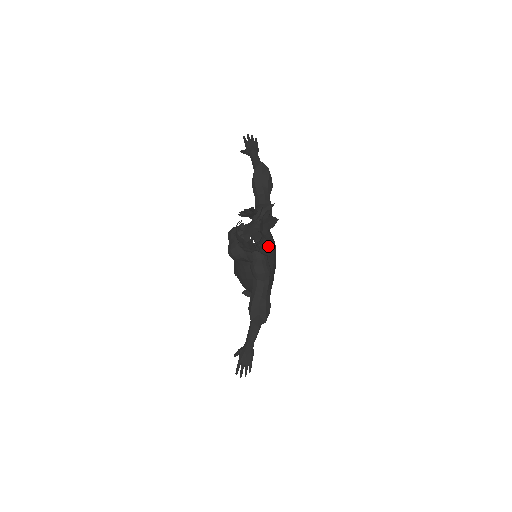
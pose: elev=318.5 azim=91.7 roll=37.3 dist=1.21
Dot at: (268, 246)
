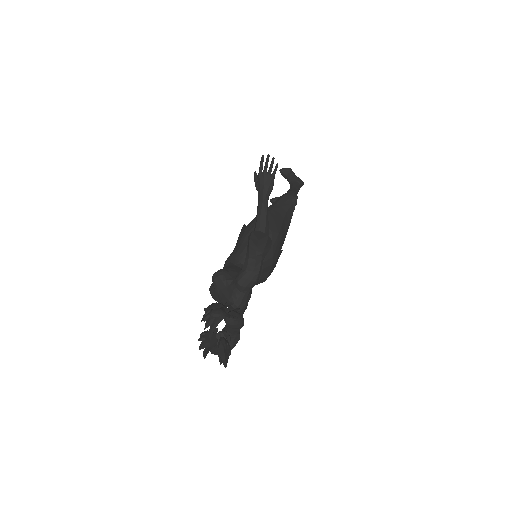
Dot at: (244, 310)
